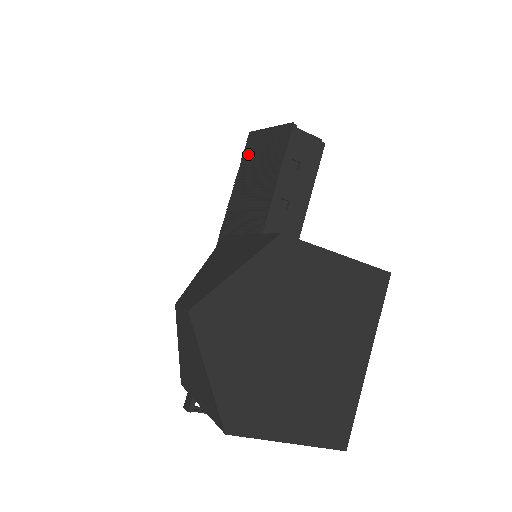
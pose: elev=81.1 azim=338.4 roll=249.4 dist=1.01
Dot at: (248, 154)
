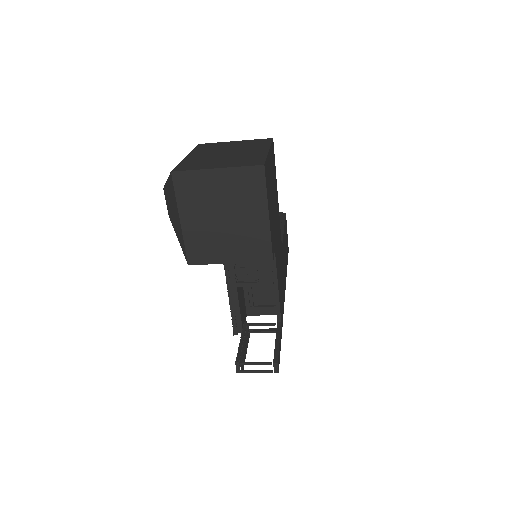
Dot at: occluded
